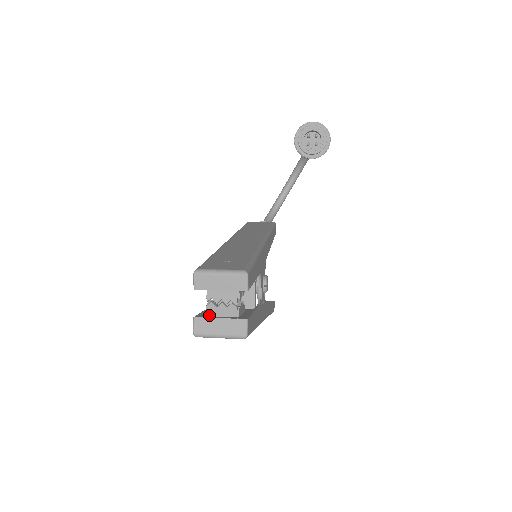
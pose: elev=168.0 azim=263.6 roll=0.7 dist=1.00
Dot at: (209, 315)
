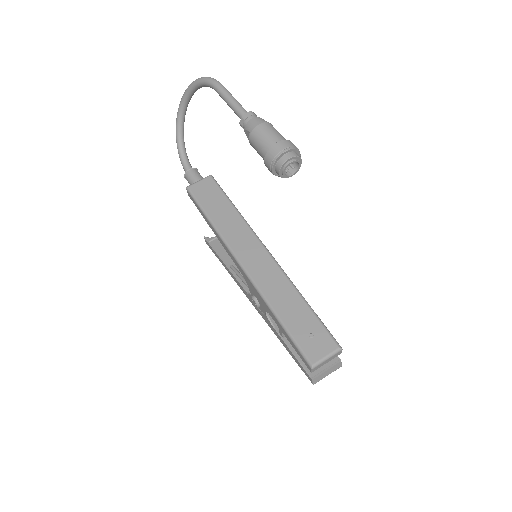
Dot at: (316, 370)
